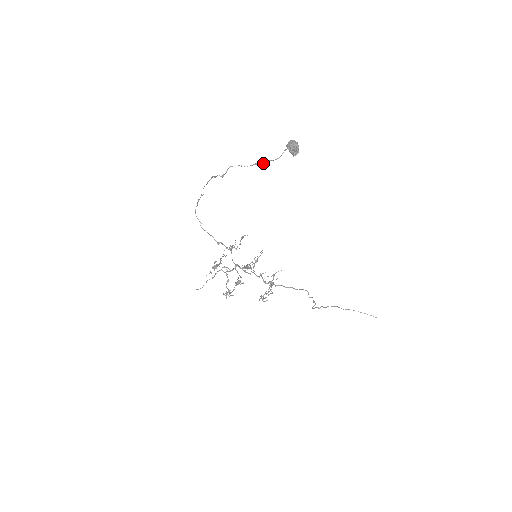
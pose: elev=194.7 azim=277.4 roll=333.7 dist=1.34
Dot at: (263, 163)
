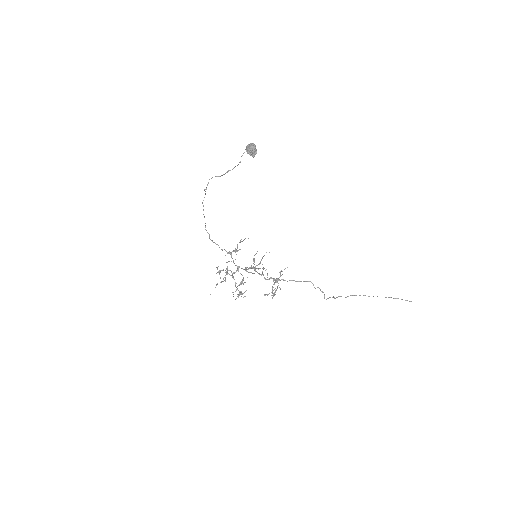
Dot at: occluded
